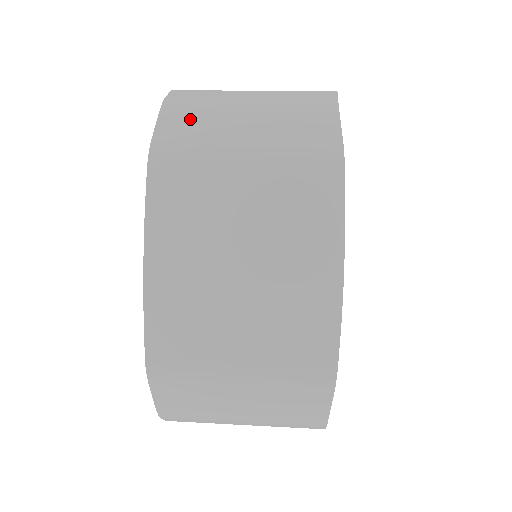
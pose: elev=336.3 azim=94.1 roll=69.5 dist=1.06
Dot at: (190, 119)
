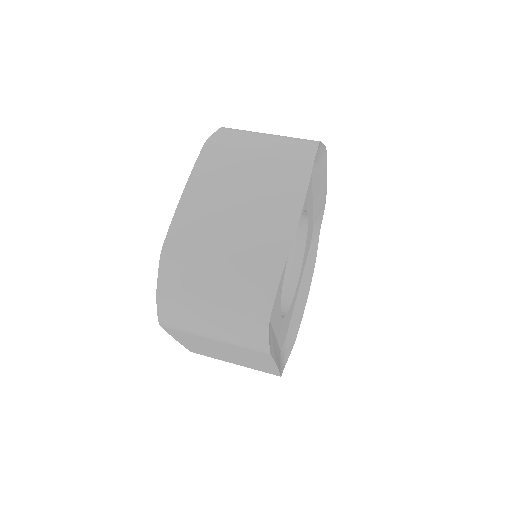
Dot at: (235, 133)
